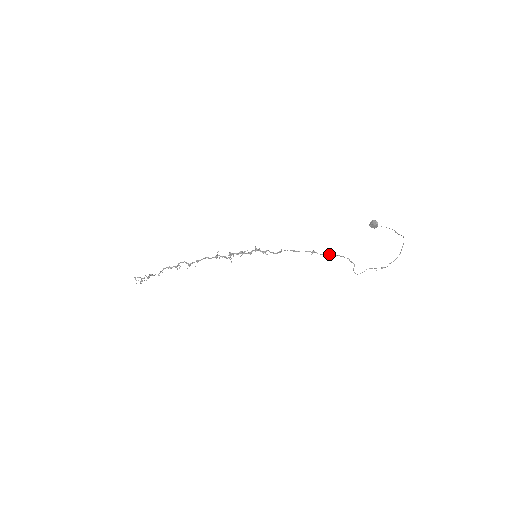
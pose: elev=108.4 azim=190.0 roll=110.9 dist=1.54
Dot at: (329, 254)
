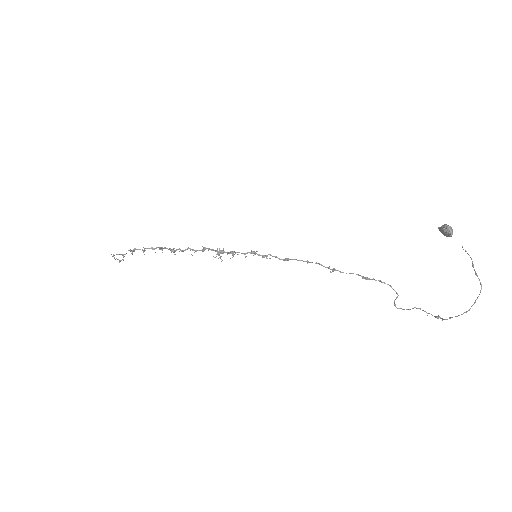
Dot at: (359, 275)
